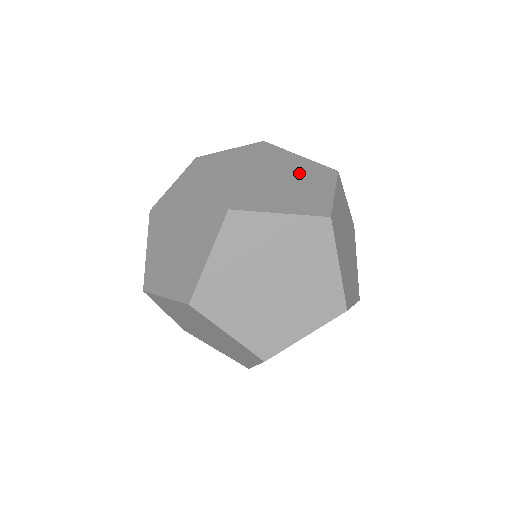
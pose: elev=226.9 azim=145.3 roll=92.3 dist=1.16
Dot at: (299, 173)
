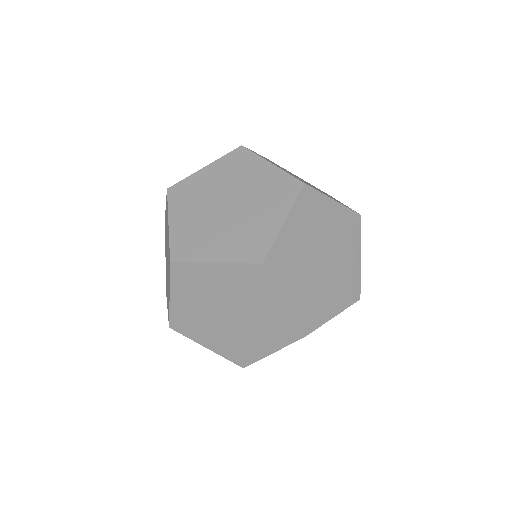
Dot at: (339, 275)
